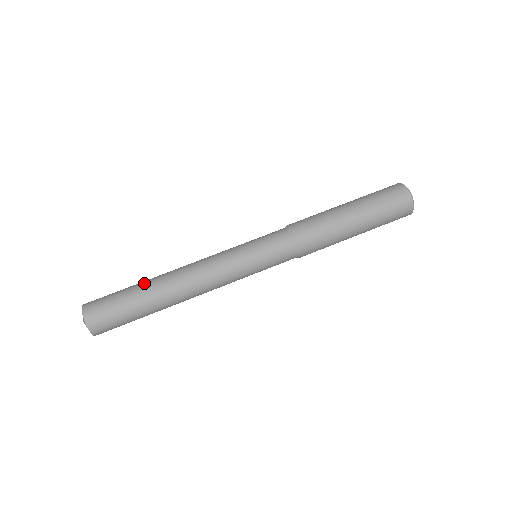
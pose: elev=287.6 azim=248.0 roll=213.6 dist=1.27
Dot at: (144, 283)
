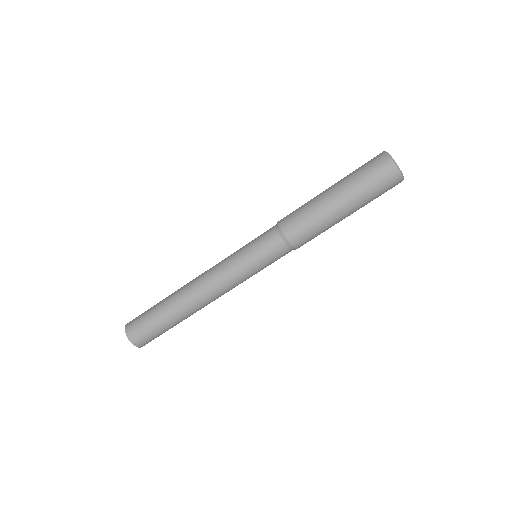
Dot at: (170, 311)
